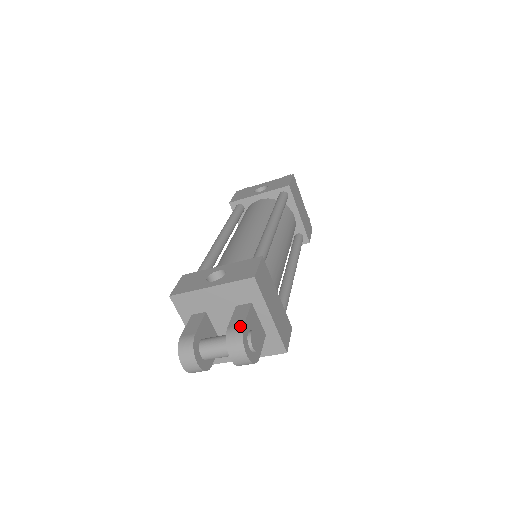
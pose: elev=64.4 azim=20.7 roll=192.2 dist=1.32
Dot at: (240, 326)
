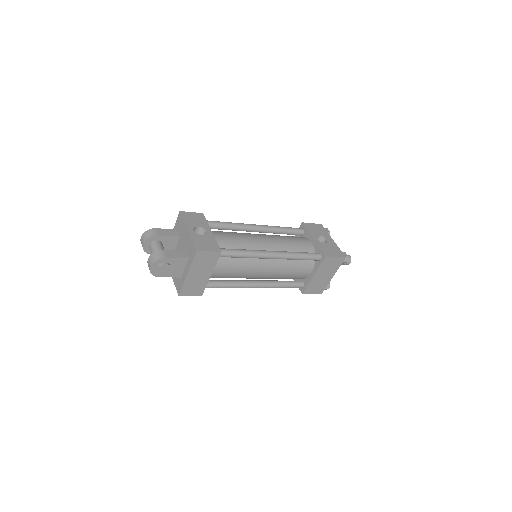
Dot at: (165, 256)
